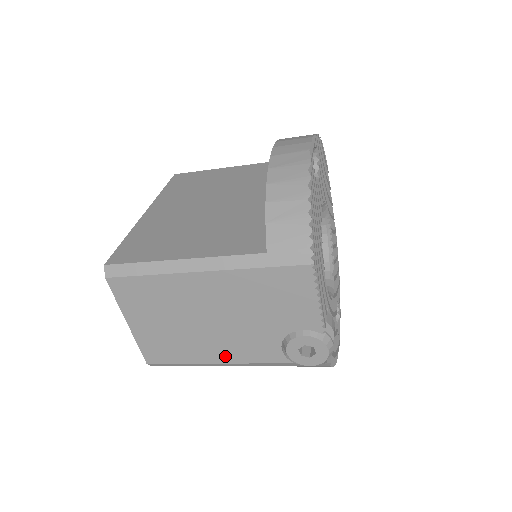
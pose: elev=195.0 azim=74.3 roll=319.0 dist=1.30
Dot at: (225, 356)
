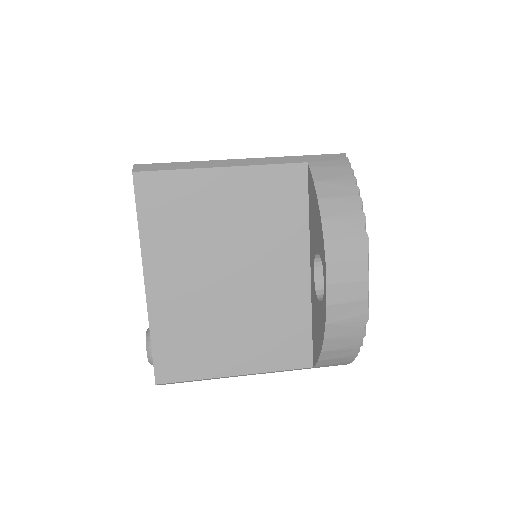
Dot at: occluded
